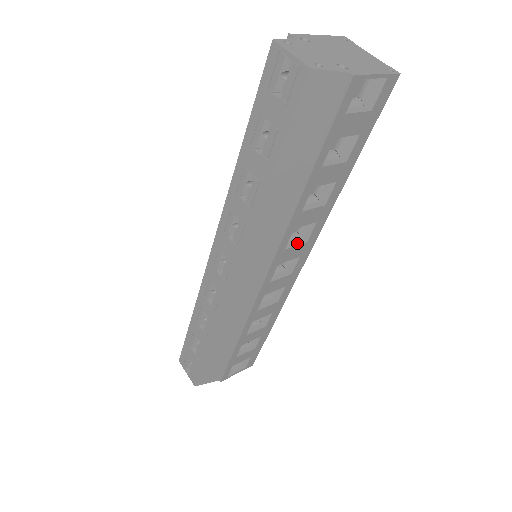
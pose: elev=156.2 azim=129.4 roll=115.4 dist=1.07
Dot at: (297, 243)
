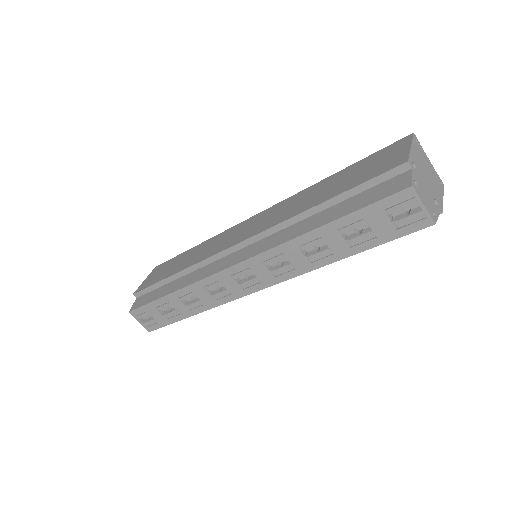
Dot at: occluded
